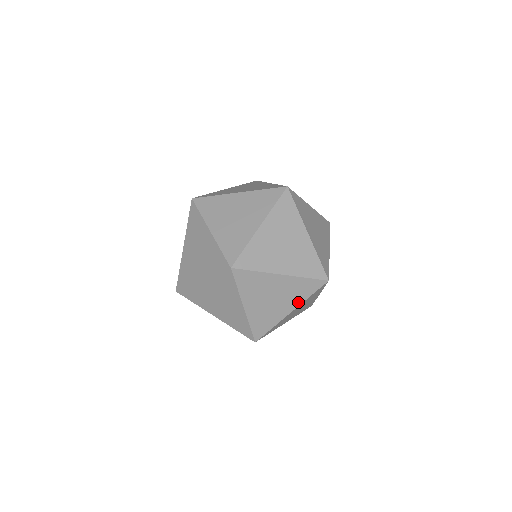
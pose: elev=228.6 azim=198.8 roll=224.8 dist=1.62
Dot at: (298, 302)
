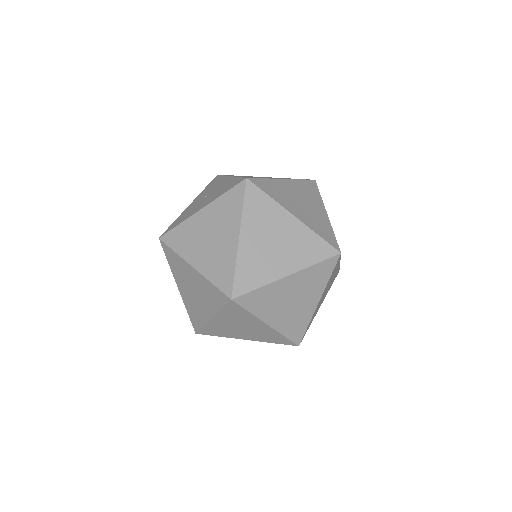
Dot at: (259, 340)
